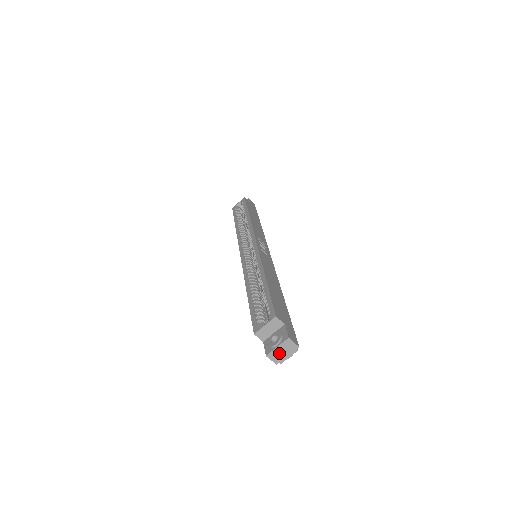
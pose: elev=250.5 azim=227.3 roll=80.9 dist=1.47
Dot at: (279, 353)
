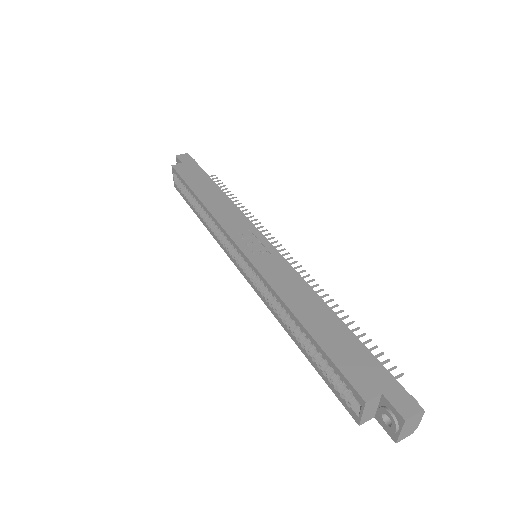
Dot at: (407, 430)
